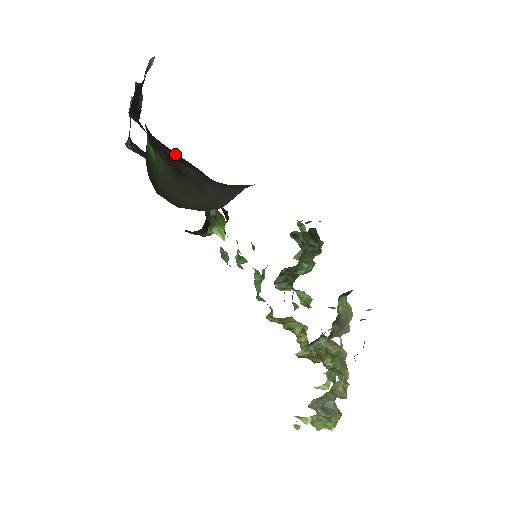
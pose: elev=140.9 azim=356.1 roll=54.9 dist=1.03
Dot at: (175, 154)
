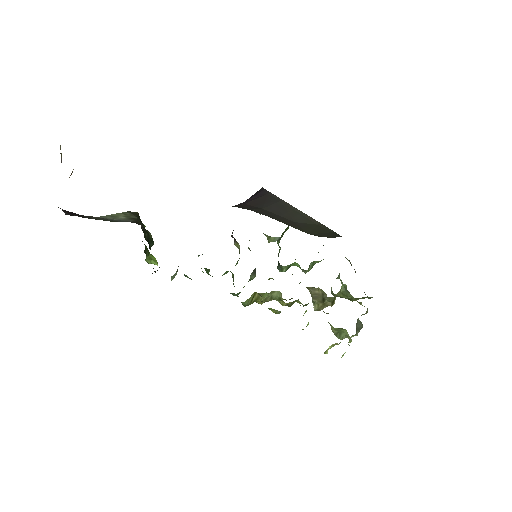
Dot at: occluded
